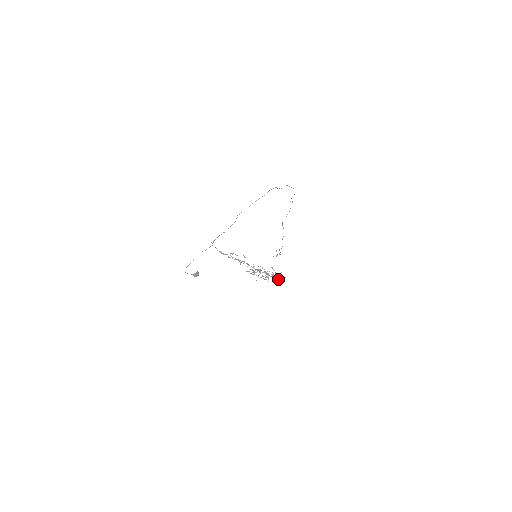
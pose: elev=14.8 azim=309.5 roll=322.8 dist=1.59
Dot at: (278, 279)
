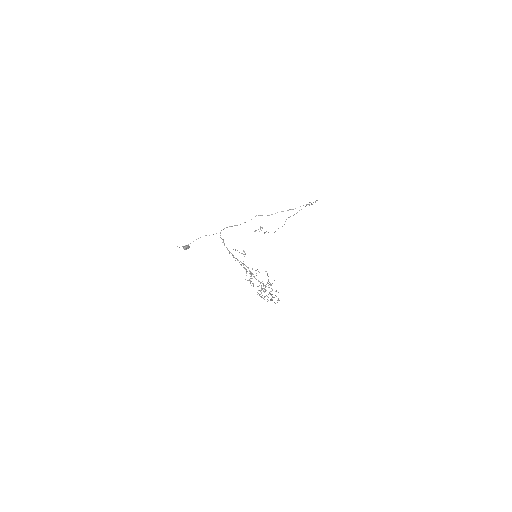
Dot at: occluded
